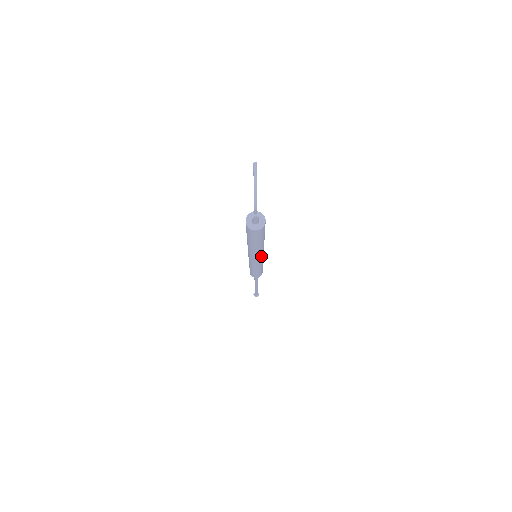
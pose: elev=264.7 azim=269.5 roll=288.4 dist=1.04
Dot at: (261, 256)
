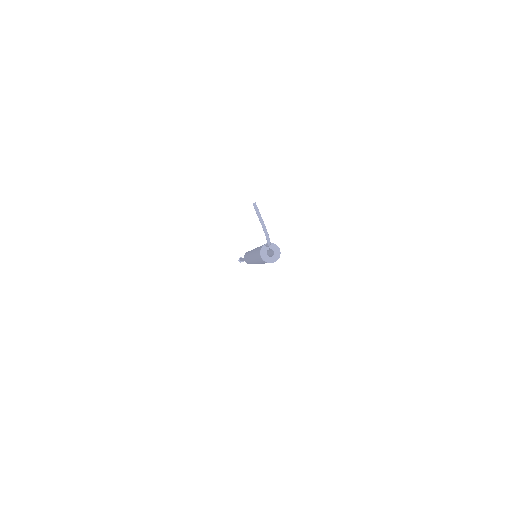
Dot at: occluded
